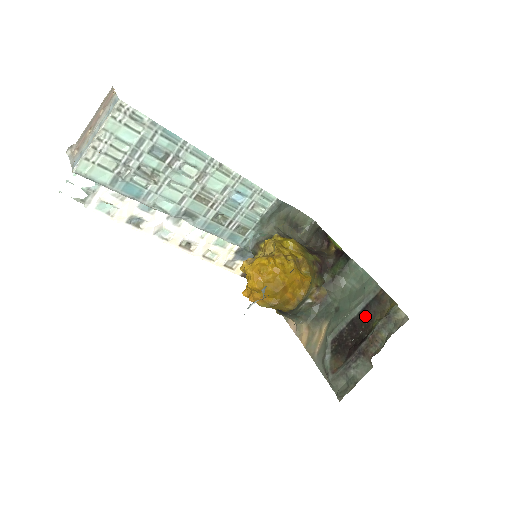
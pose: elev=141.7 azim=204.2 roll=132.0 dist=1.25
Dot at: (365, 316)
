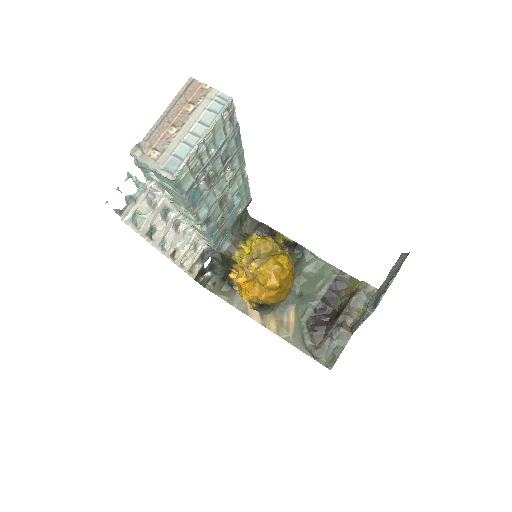
Dot at: (332, 295)
